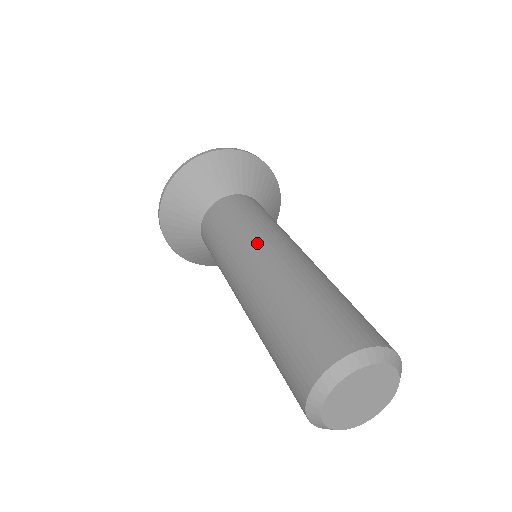
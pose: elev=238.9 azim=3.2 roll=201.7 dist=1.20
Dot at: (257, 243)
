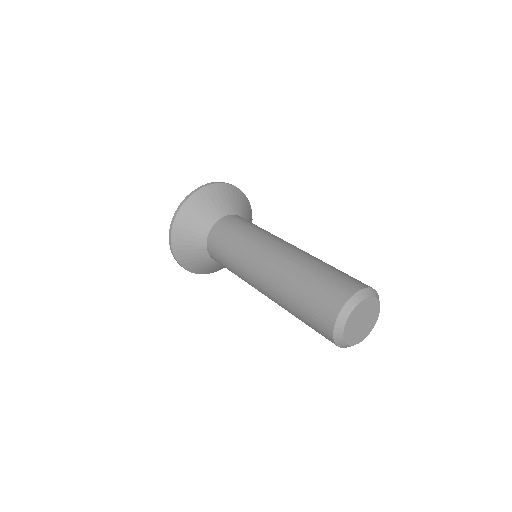
Dot at: (249, 271)
